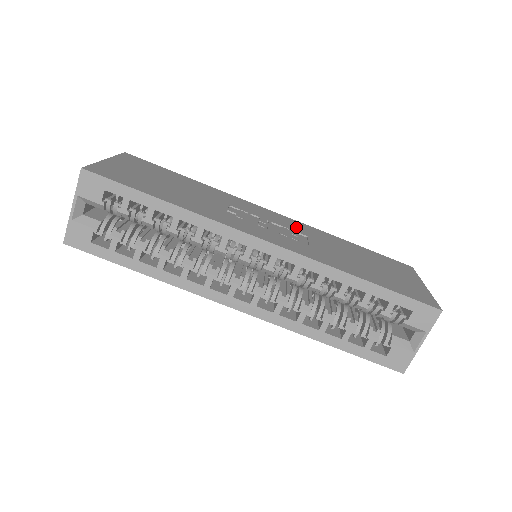
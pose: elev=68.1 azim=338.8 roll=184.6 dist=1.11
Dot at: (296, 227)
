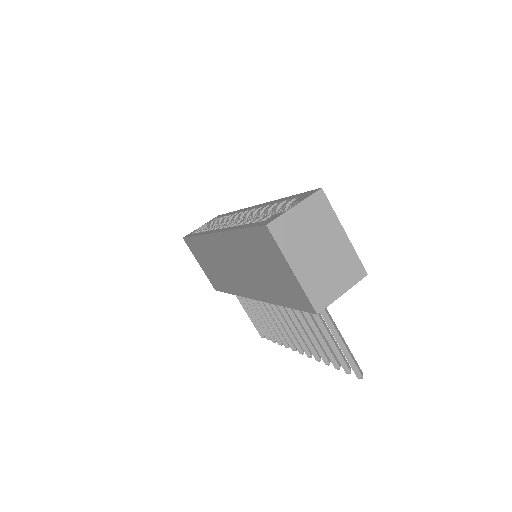
Dot at: occluded
